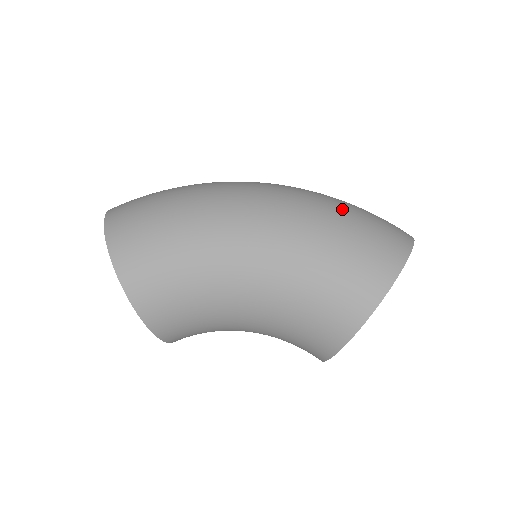
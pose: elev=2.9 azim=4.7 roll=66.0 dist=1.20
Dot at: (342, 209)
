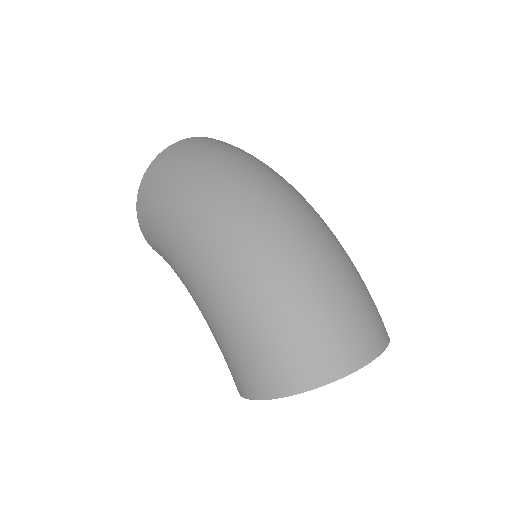
Dot at: (275, 306)
